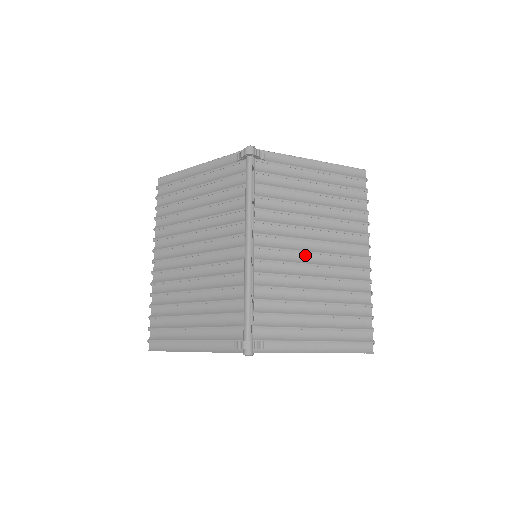
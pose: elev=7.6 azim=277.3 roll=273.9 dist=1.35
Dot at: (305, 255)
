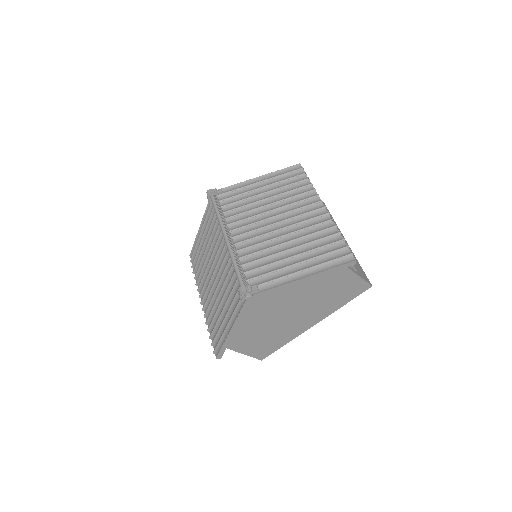
Dot at: (272, 227)
